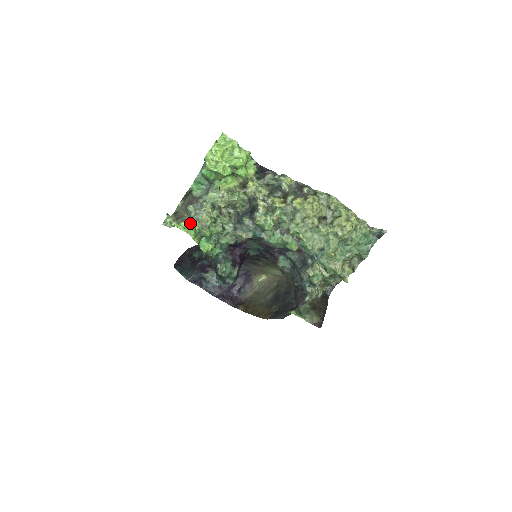
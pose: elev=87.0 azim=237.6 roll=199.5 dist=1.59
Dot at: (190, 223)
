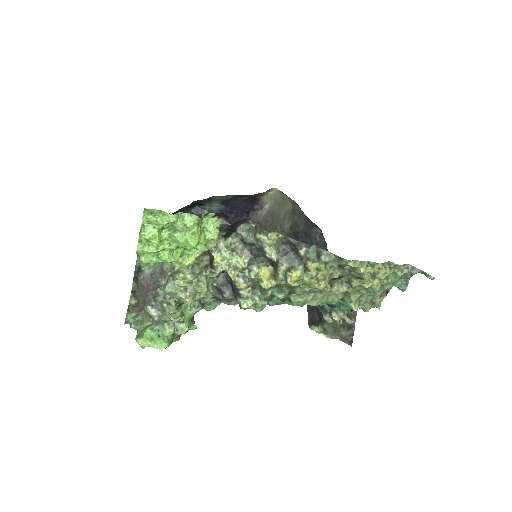
Dot at: (158, 327)
